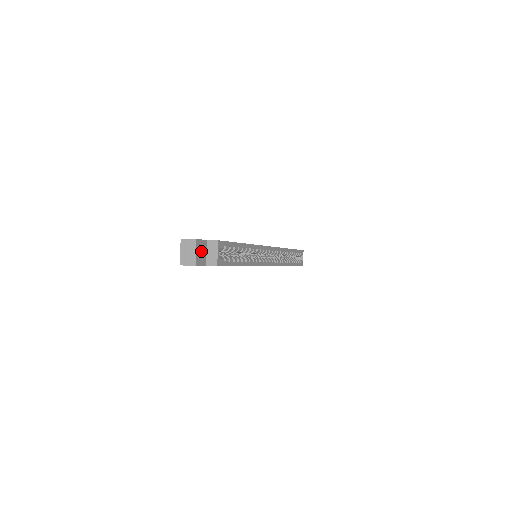
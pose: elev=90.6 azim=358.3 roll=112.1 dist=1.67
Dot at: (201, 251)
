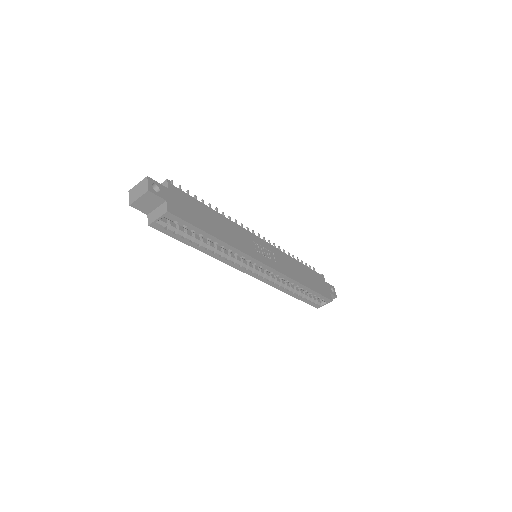
Dot at: (149, 202)
